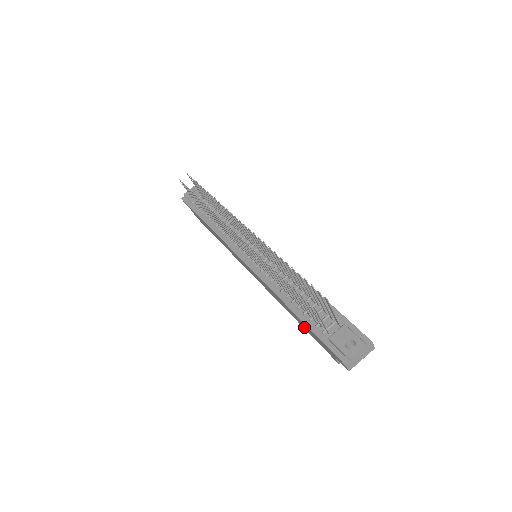
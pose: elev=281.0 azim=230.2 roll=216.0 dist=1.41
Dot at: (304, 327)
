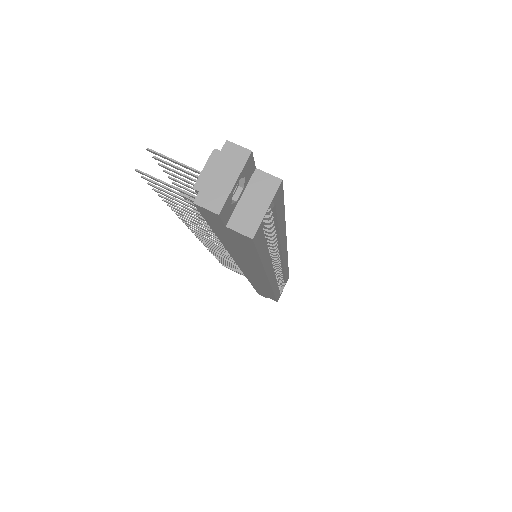
Dot at: (249, 255)
